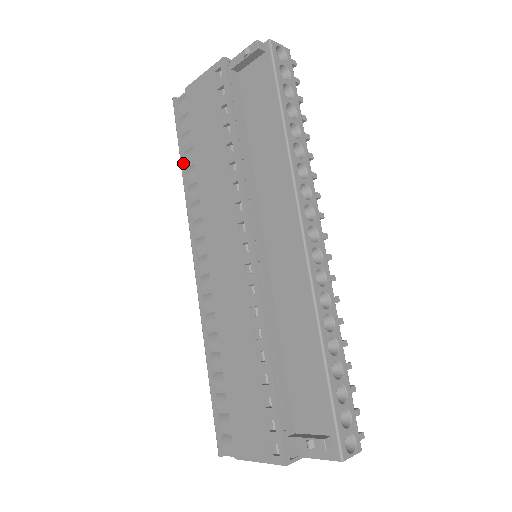
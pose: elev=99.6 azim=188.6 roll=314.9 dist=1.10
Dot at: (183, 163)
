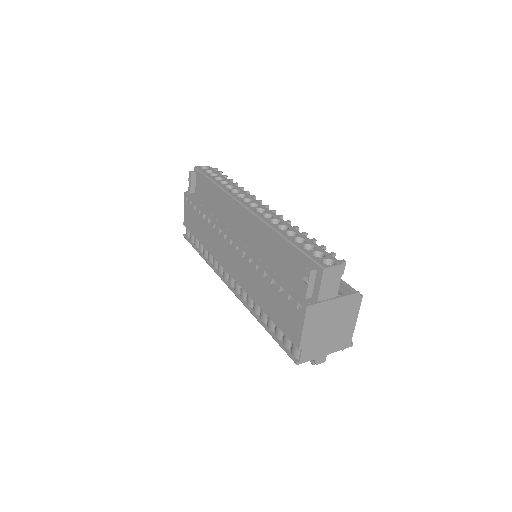
Dot at: (200, 253)
